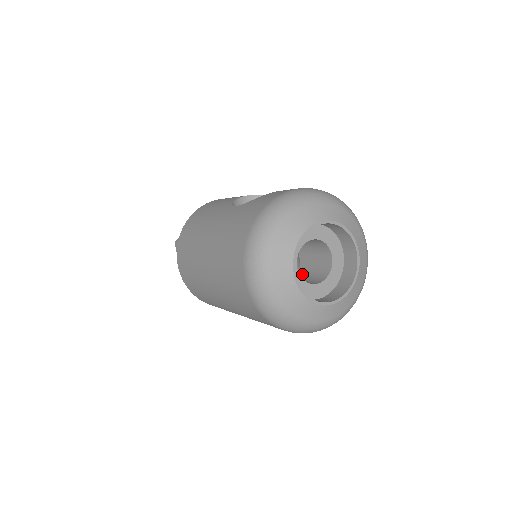
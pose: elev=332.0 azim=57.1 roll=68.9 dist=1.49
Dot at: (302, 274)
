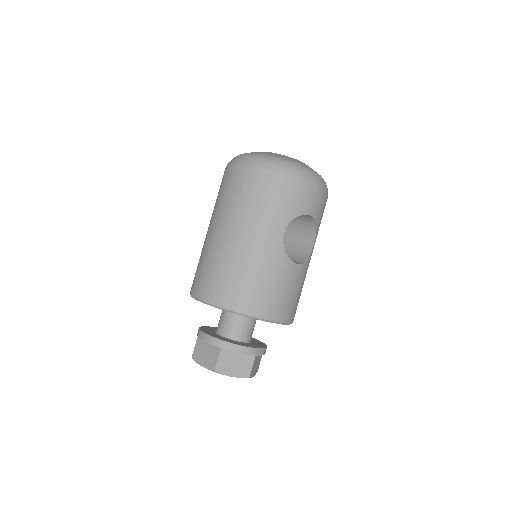
Dot at: occluded
